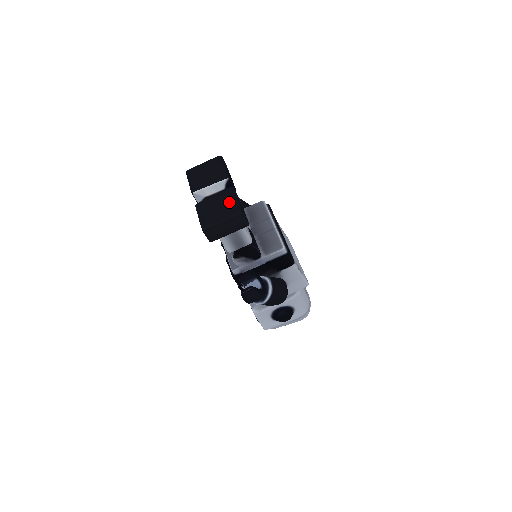
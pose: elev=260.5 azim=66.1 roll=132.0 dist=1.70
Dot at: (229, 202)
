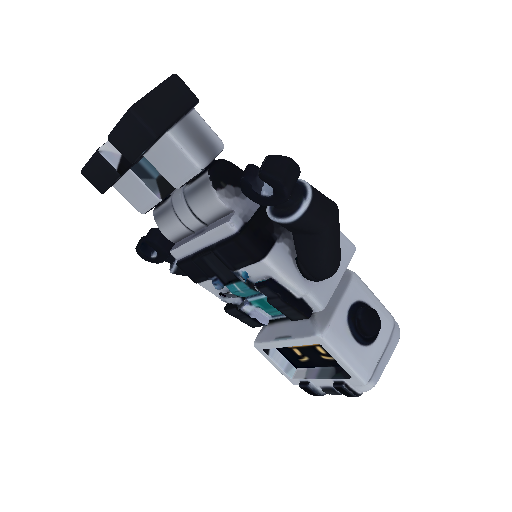
Dot at: occluded
